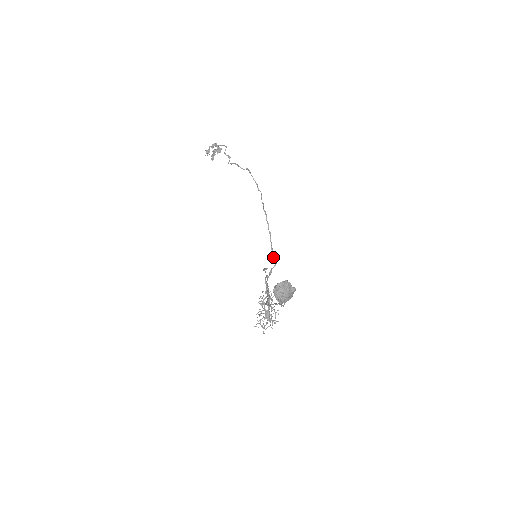
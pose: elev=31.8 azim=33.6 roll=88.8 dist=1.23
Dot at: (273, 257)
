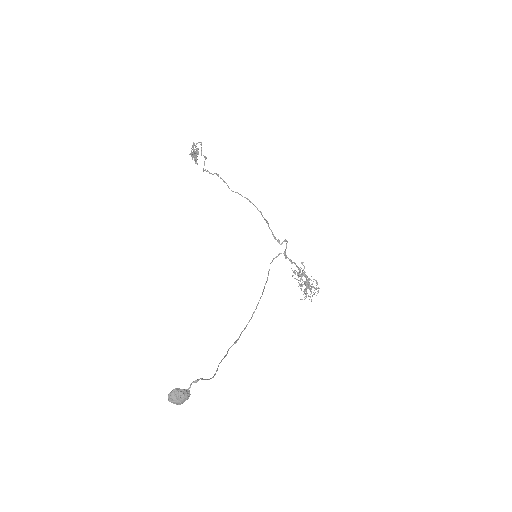
Dot at: (279, 243)
